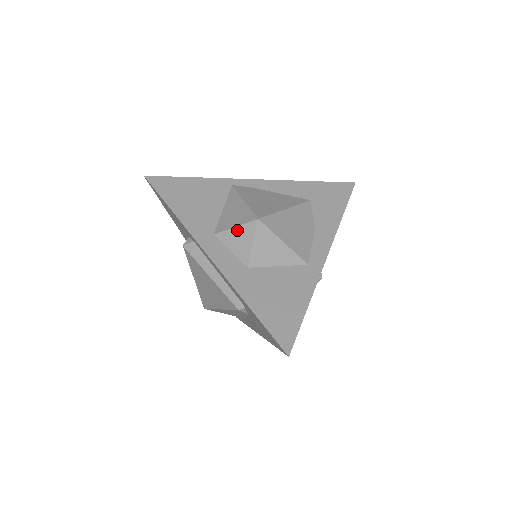
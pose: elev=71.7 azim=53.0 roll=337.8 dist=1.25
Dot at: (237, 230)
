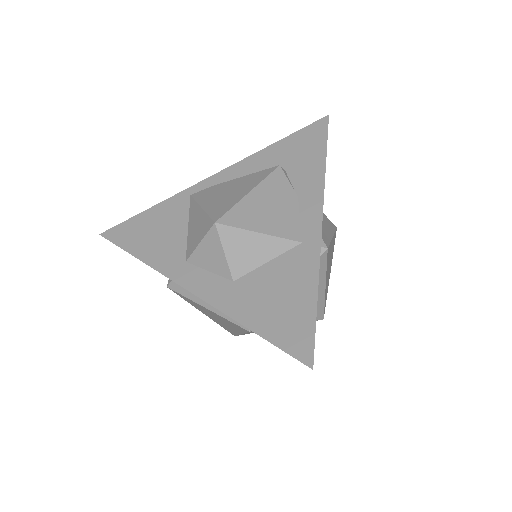
Dot at: (203, 246)
